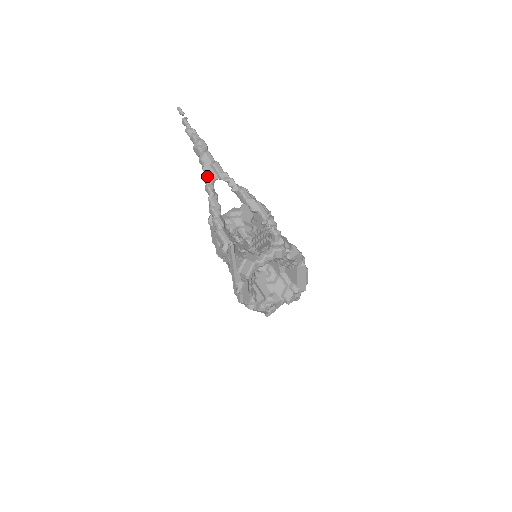
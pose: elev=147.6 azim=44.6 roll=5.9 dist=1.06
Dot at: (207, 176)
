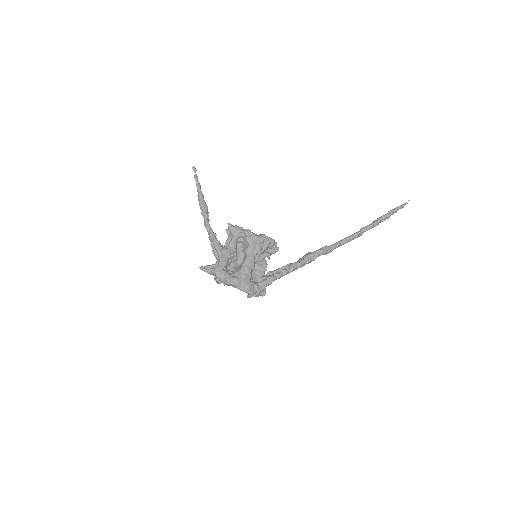
Dot at: occluded
